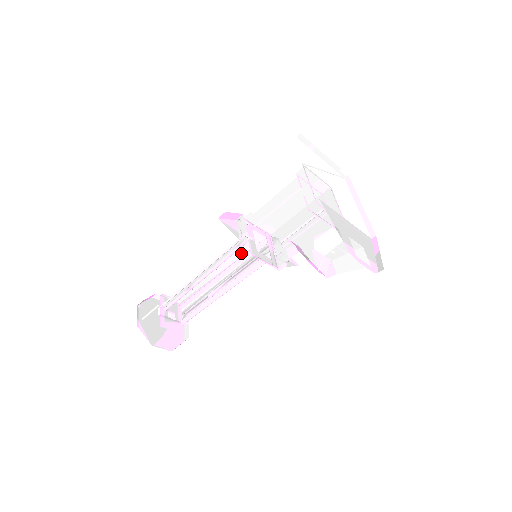
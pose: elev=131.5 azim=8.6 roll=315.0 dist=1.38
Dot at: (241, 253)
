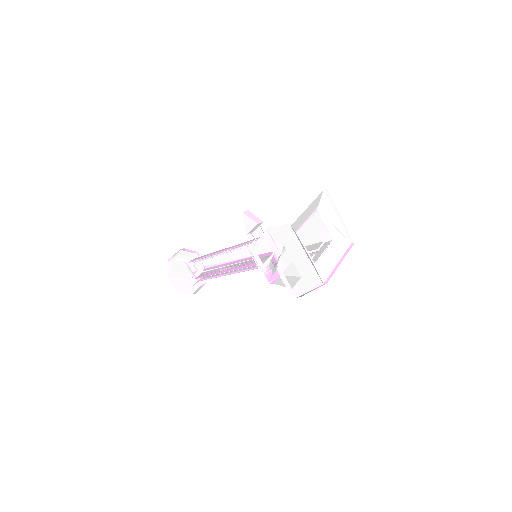
Dot at: occluded
